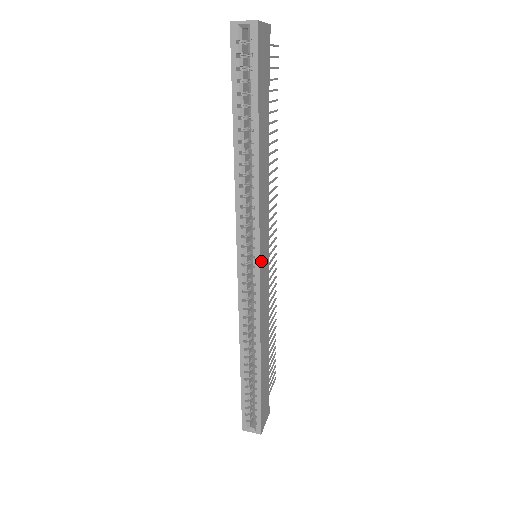
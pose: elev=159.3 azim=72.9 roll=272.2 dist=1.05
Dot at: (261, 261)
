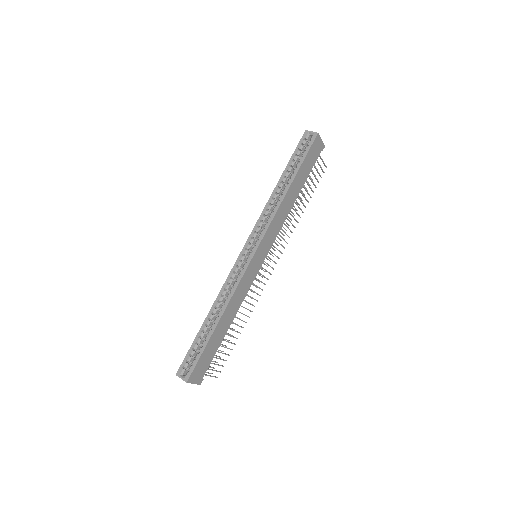
Dot at: (258, 252)
